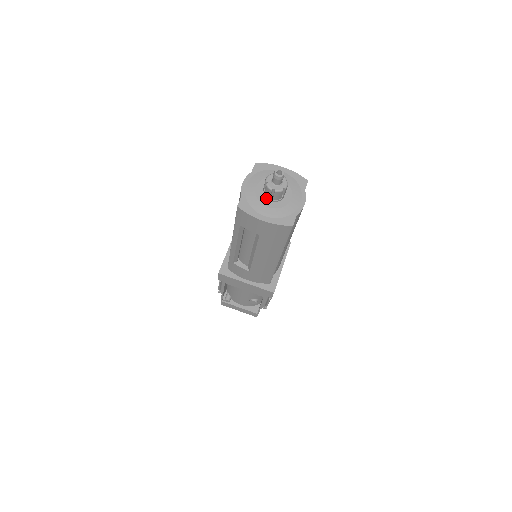
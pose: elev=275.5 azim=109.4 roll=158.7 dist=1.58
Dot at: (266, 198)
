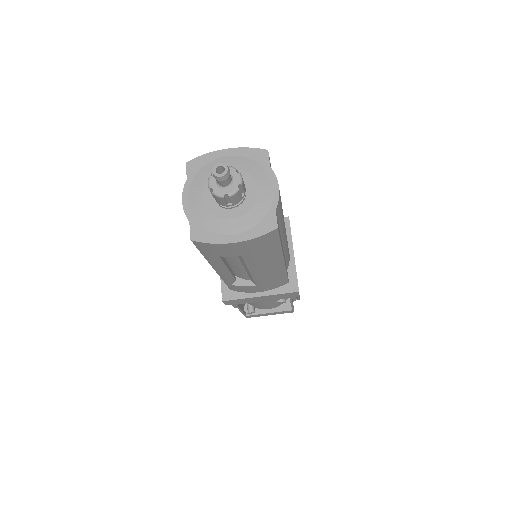
Dot at: (223, 208)
